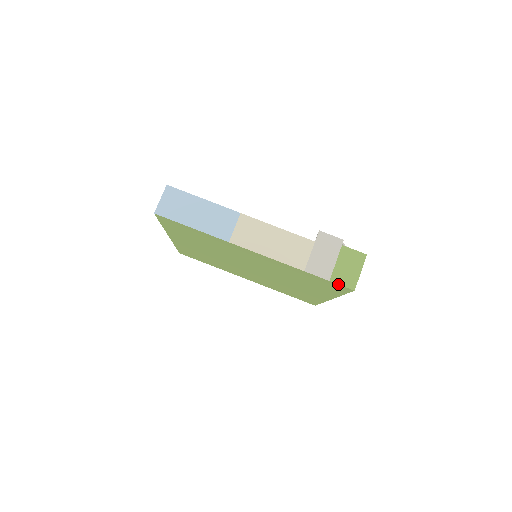
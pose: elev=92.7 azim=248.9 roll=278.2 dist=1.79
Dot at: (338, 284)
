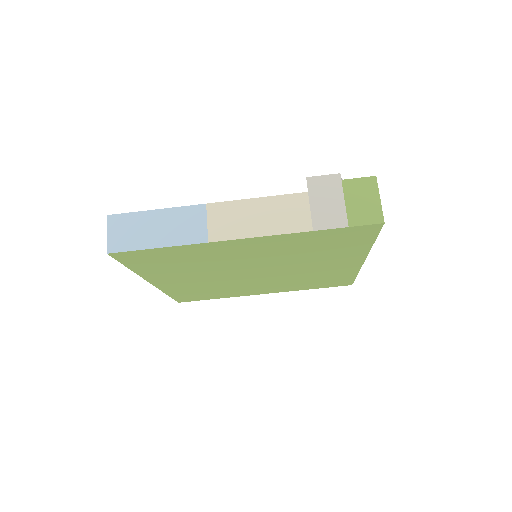
Dot at: (361, 225)
